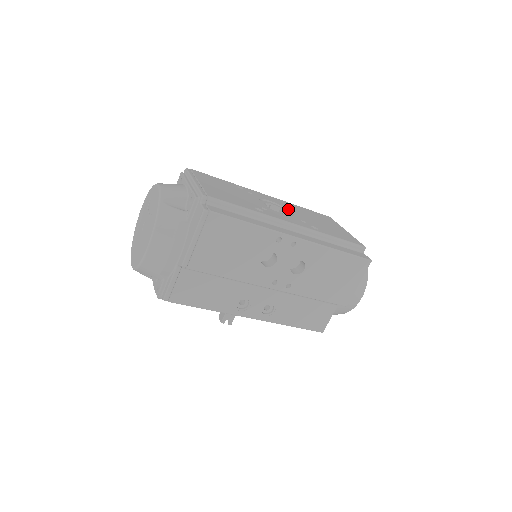
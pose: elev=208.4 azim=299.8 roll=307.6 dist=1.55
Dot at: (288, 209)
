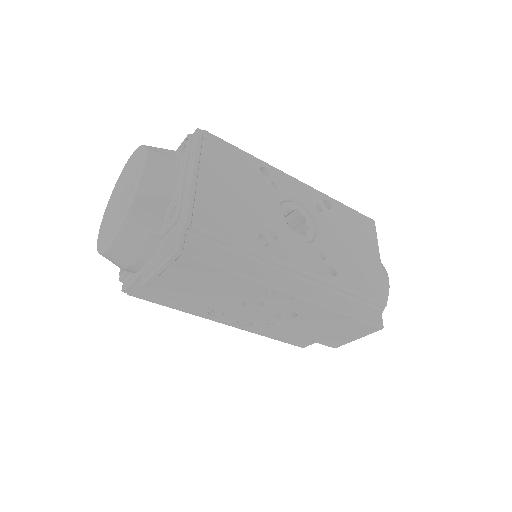
Dot at: (315, 221)
